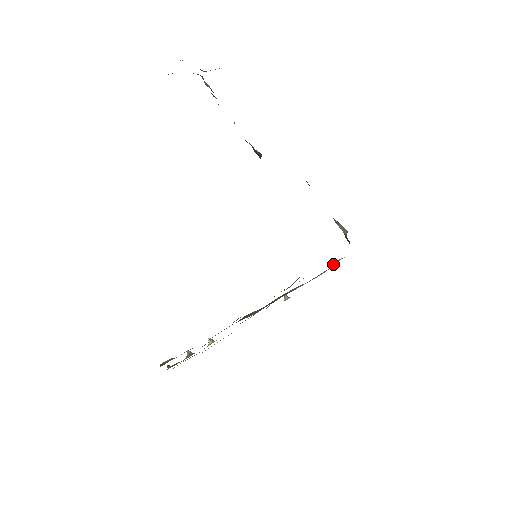
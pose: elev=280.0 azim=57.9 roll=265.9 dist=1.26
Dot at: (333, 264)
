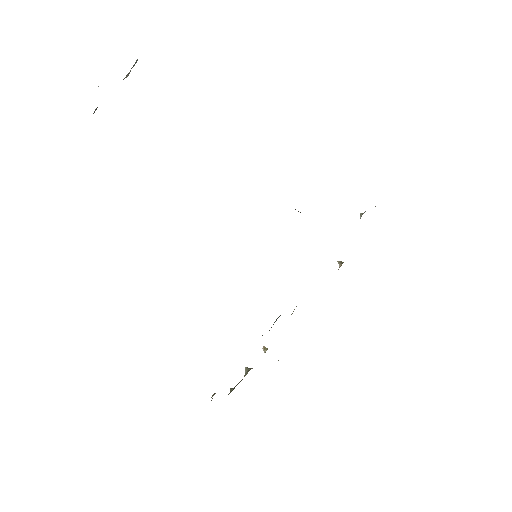
Dot at: (363, 213)
